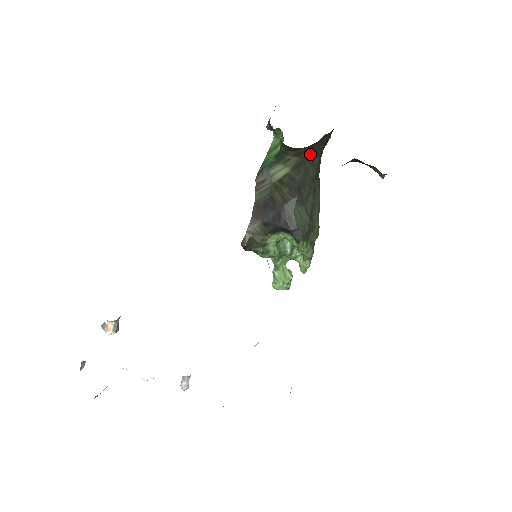
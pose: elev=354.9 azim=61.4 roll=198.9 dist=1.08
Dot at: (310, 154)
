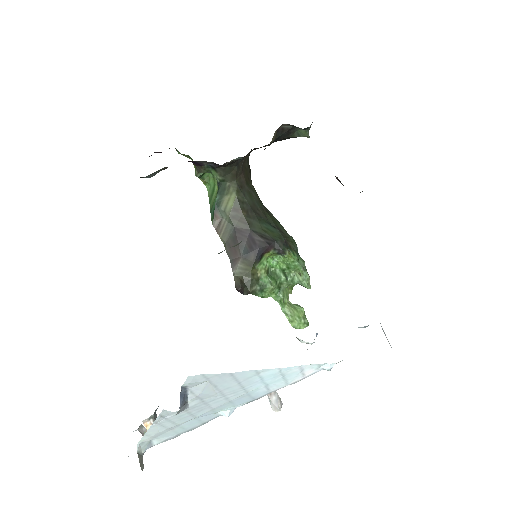
Dot at: (243, 177)
